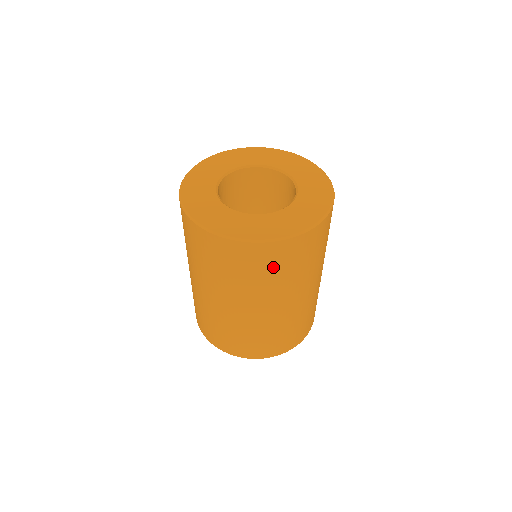
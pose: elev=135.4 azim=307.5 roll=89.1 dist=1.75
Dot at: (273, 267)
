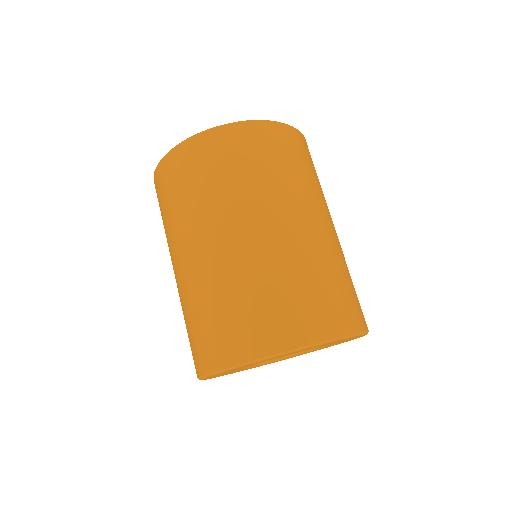
Dot at: (219, 165)
